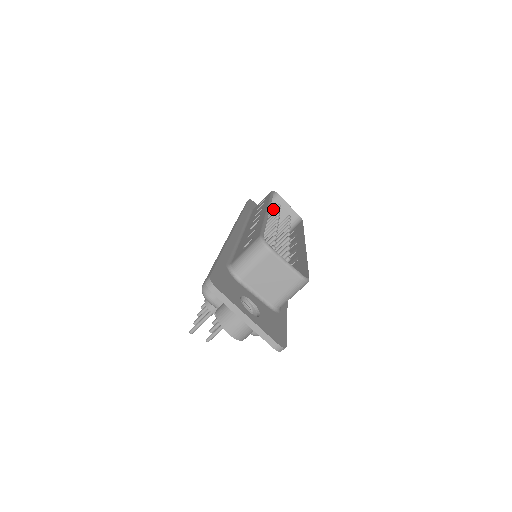
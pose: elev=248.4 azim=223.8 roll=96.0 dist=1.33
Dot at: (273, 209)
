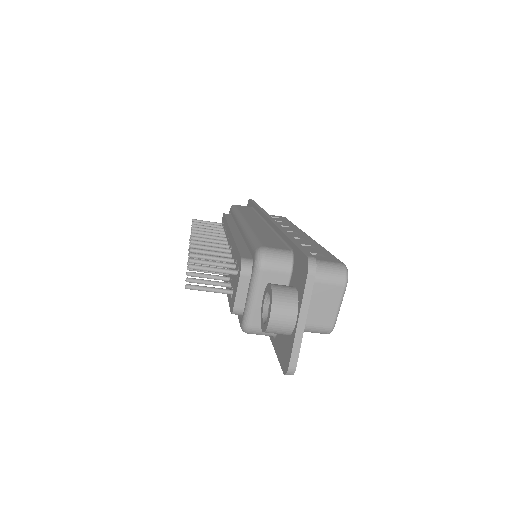
Dot at: occluded
